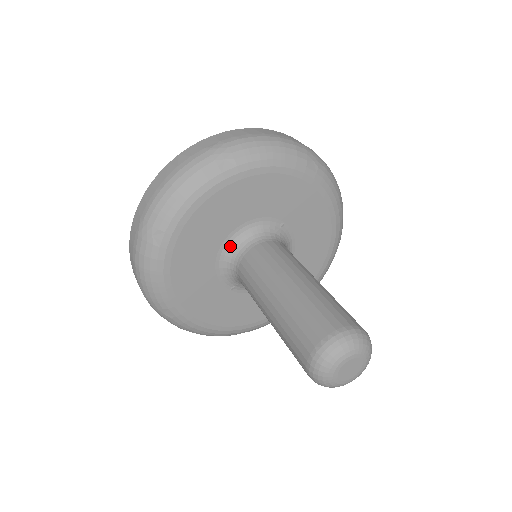
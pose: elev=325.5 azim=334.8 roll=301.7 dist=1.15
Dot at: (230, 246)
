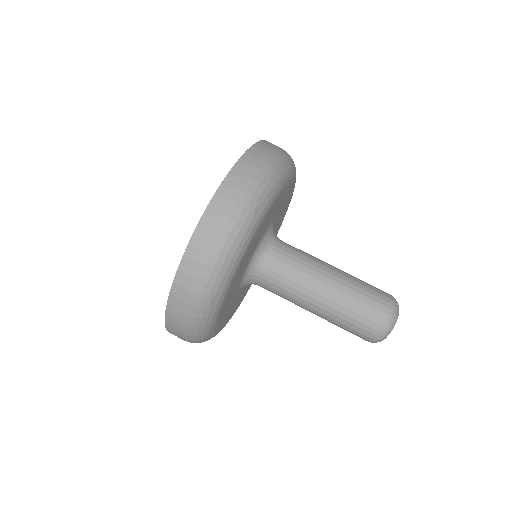
Dot at: (243, 285)
